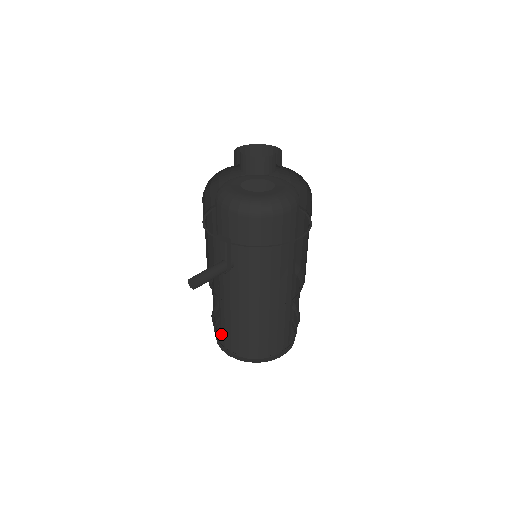
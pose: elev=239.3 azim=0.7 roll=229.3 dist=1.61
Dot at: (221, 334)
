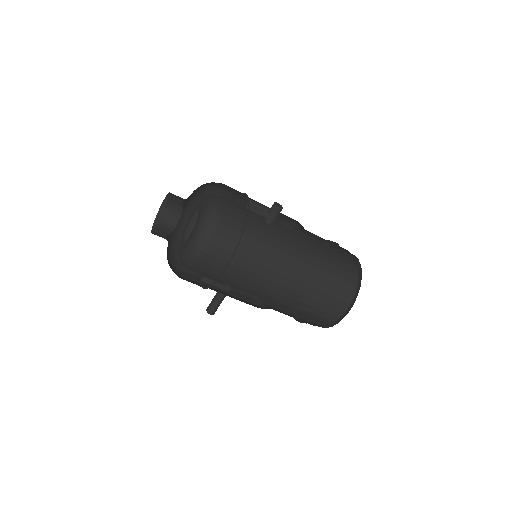
Dot at: occluded
